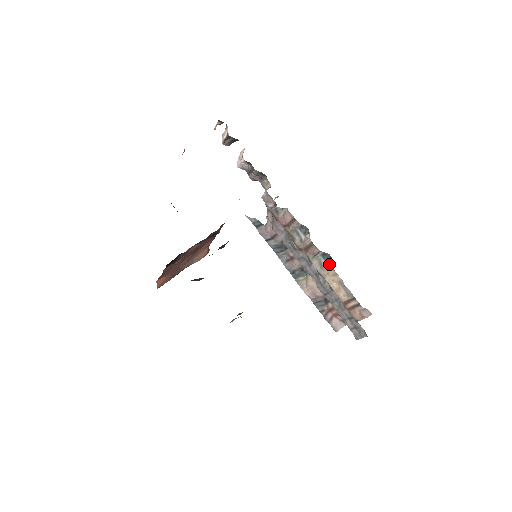
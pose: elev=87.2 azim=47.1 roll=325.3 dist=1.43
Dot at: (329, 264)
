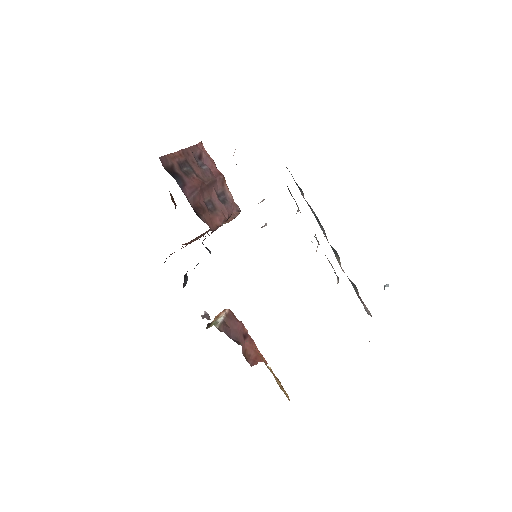
Dot at: (337, 282)
